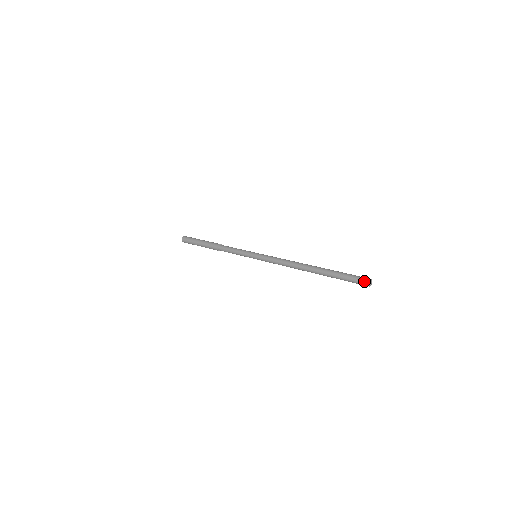
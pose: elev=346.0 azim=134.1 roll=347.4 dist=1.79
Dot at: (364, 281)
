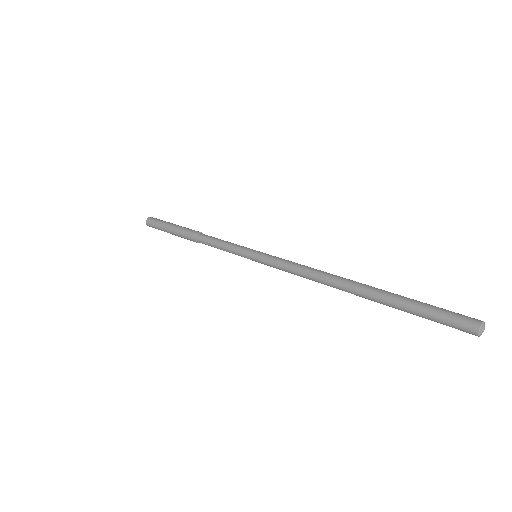
Dot at: (468, 328)
